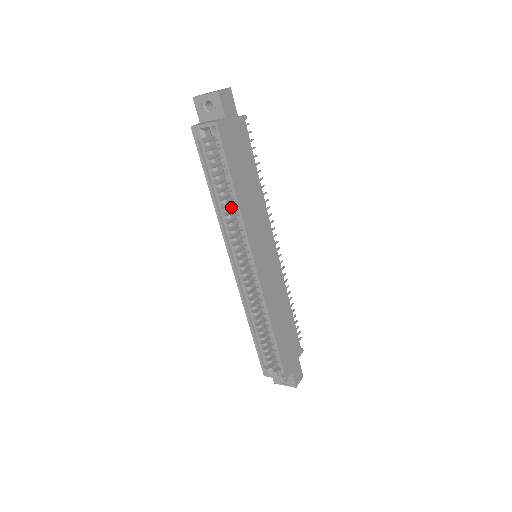
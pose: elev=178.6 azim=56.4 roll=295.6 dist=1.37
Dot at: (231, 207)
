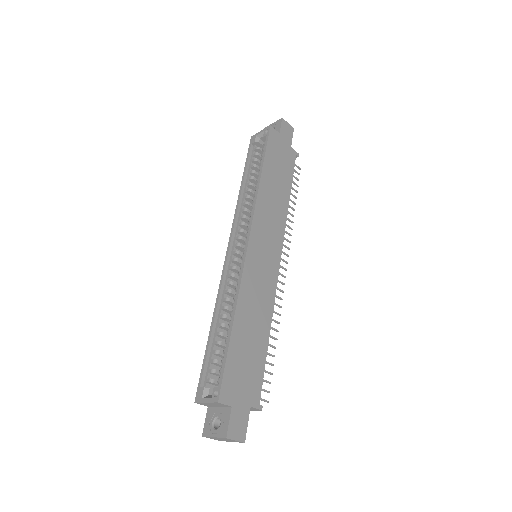
Dot at: occluded
